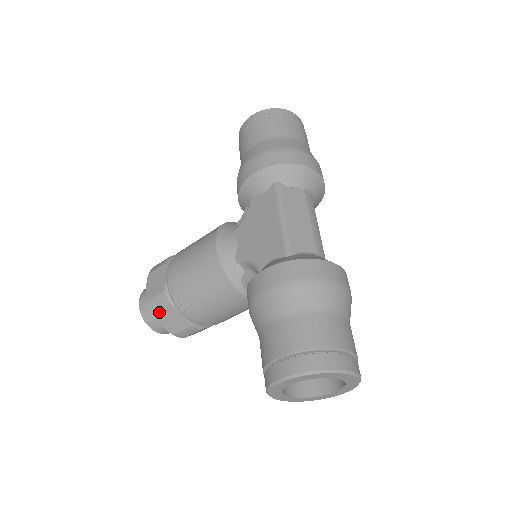
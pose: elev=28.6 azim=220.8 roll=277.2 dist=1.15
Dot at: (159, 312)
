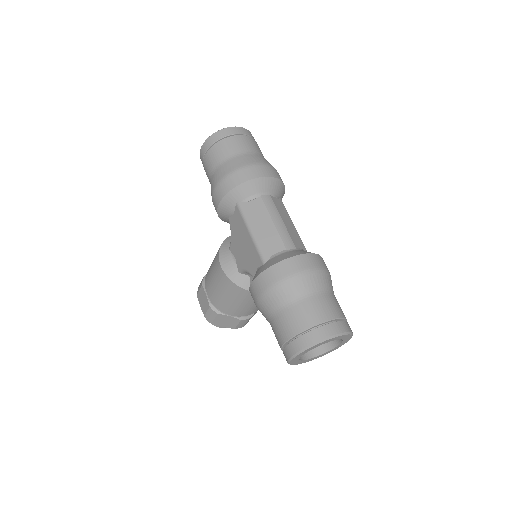
Dot at: (215, 320)
